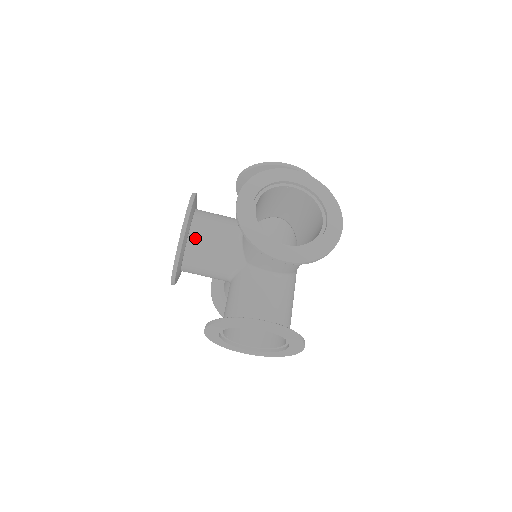
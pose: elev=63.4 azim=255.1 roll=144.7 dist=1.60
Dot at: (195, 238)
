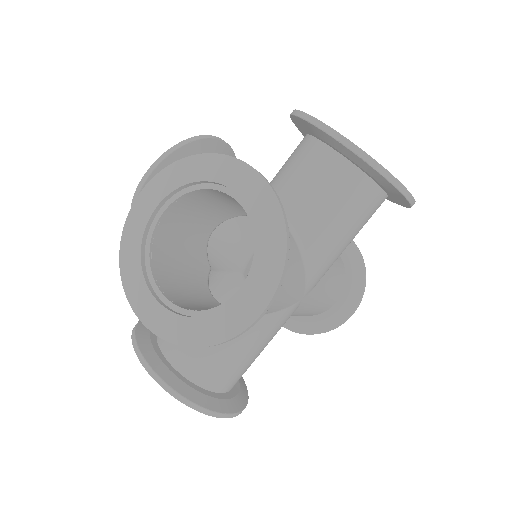
Dot at: occluded
